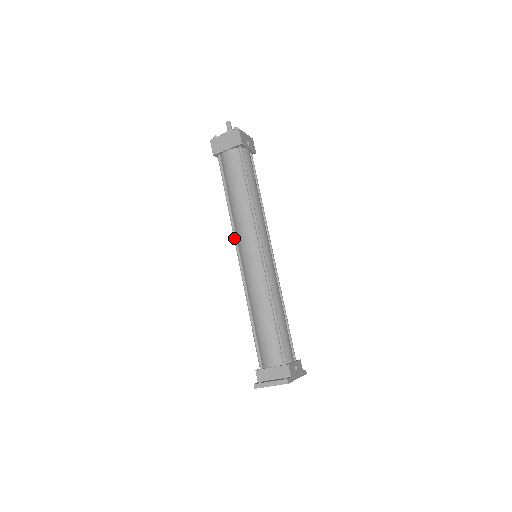
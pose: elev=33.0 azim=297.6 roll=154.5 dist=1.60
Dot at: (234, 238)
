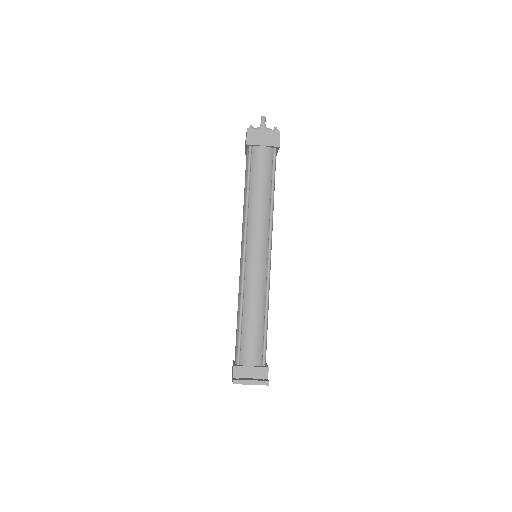
Dot at: (245, 233)
